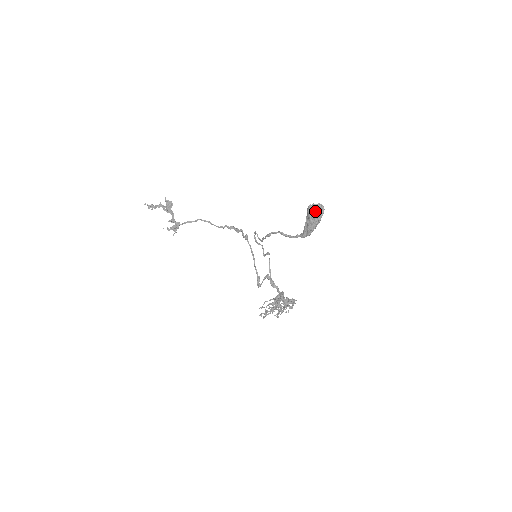
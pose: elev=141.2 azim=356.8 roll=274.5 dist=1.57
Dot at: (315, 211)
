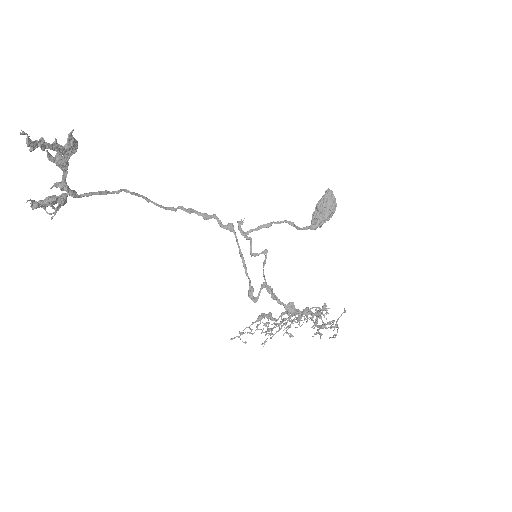
Dot at: occluded
